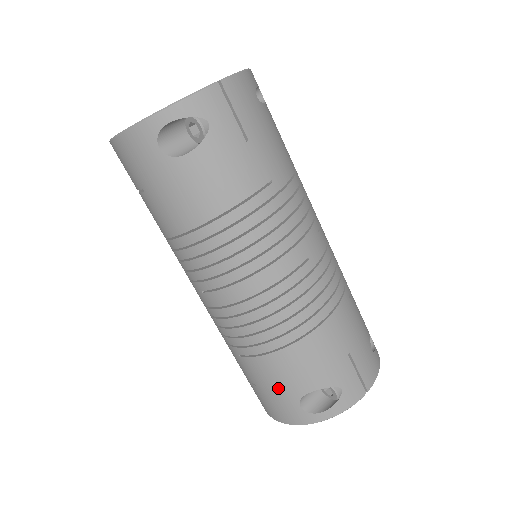
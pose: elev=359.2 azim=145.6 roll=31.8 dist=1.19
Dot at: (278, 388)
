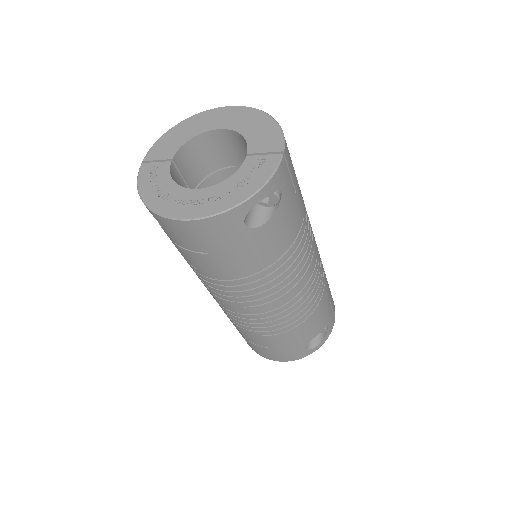
Dot at: (293, 345)
